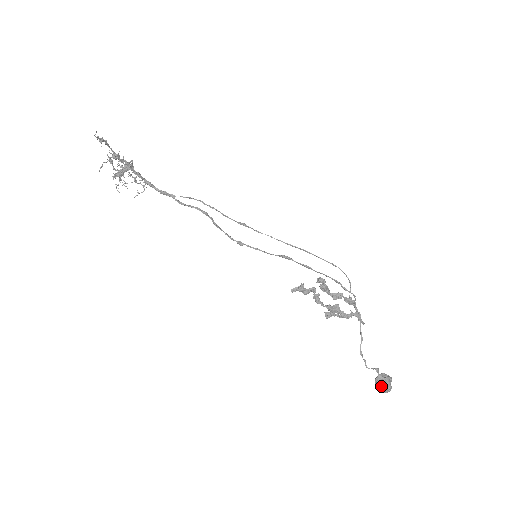
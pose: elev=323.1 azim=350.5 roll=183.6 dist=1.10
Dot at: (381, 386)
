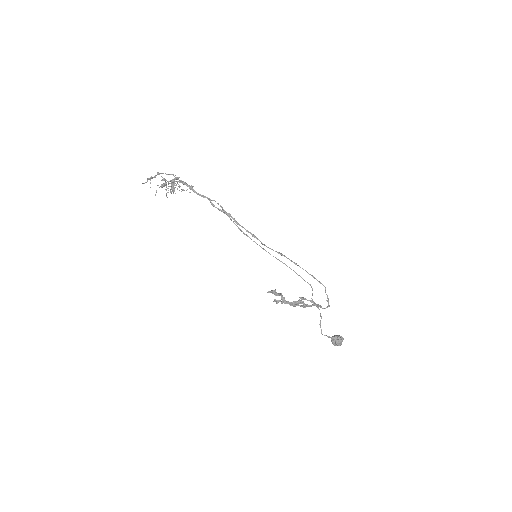
Dot at: (332, 343)
